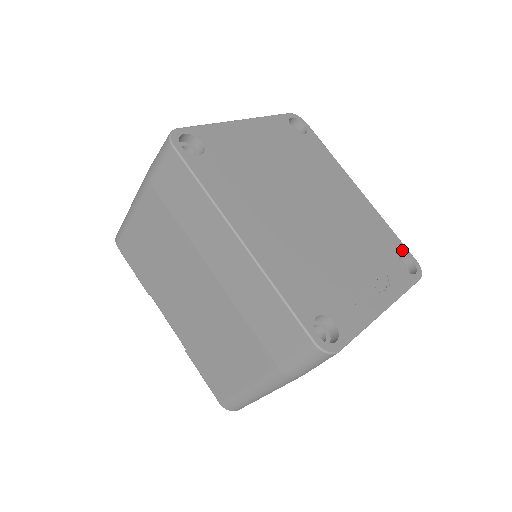
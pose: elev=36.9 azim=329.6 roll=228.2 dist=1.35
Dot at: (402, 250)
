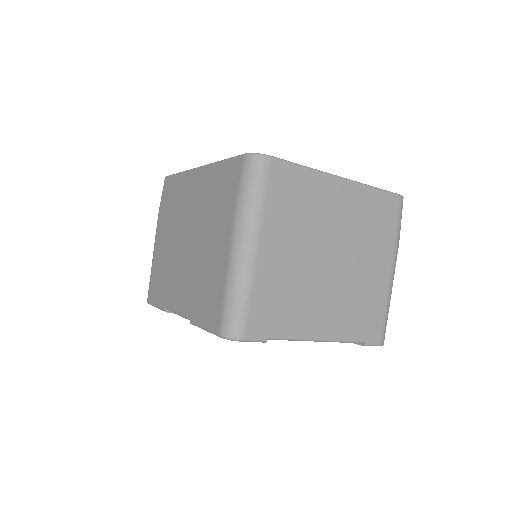
Dot at: occluded
